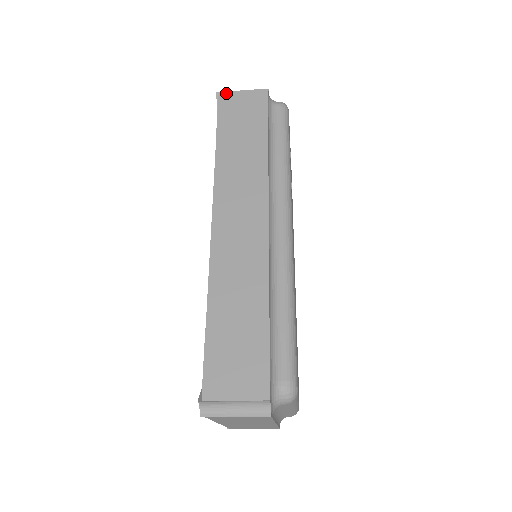
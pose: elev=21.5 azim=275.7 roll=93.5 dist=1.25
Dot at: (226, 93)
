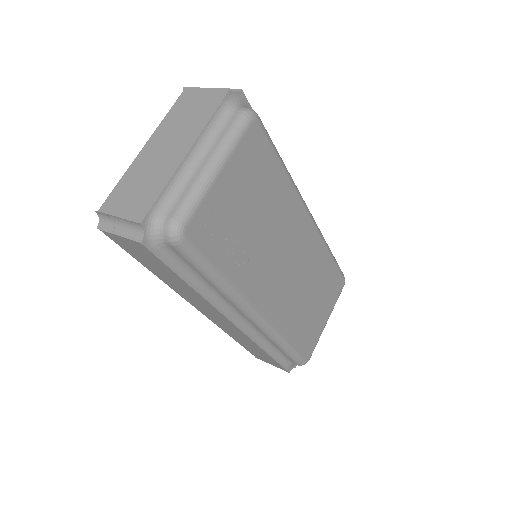
Dot at: (107, 233)
